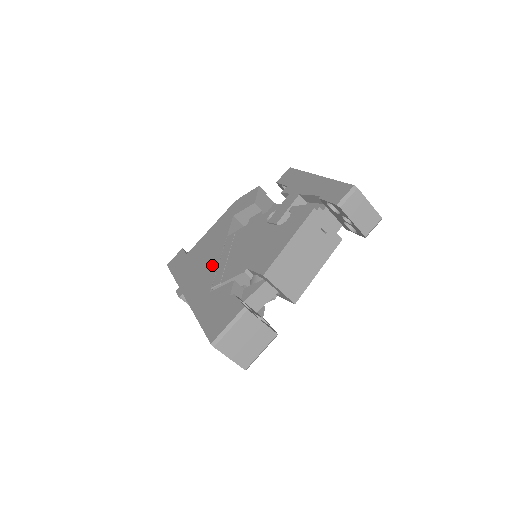
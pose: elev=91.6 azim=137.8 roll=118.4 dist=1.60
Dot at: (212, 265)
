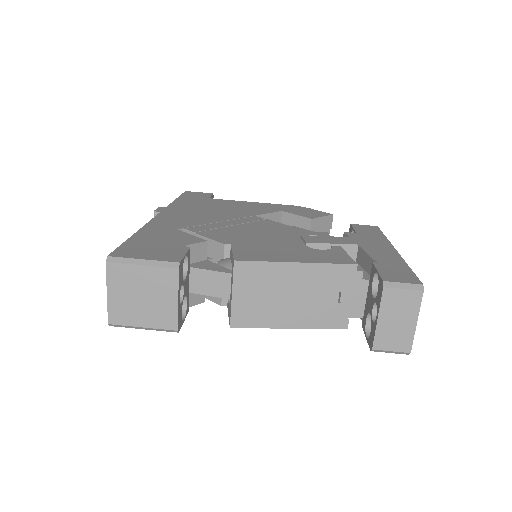
Dot at: (212, 218)
